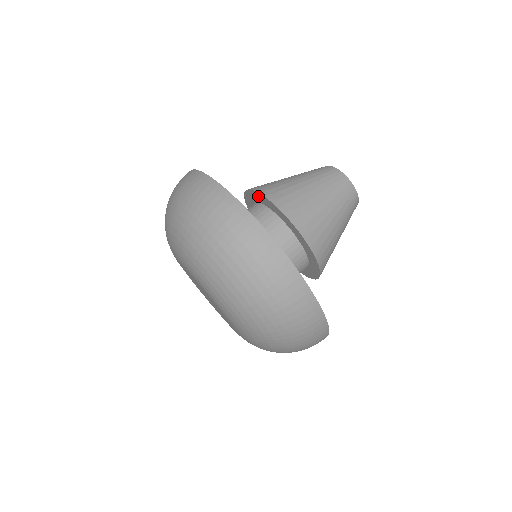
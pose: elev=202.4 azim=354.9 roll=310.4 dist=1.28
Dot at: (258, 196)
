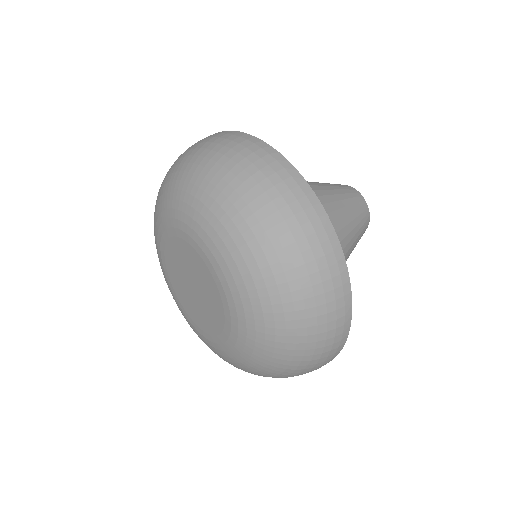
Dot at: occluded
